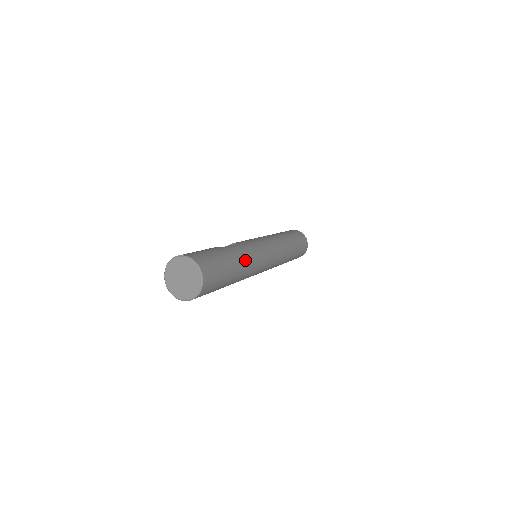
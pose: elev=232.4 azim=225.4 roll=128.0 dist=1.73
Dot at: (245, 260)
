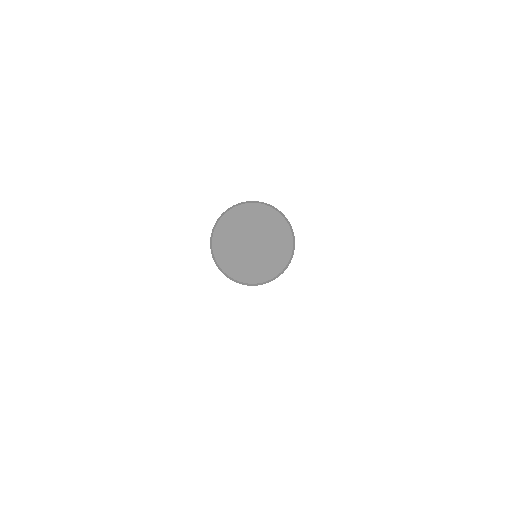
Dot at: occluded
